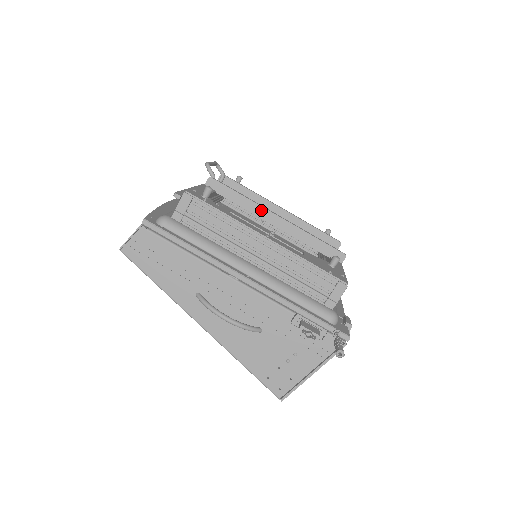
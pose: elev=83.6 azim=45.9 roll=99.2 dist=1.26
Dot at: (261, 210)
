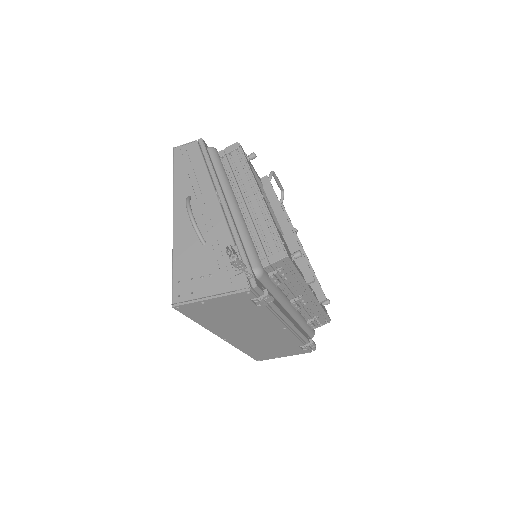
Dot at: (281, 213)
